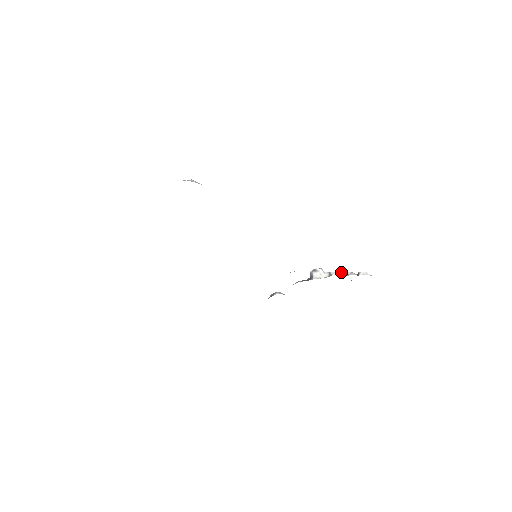
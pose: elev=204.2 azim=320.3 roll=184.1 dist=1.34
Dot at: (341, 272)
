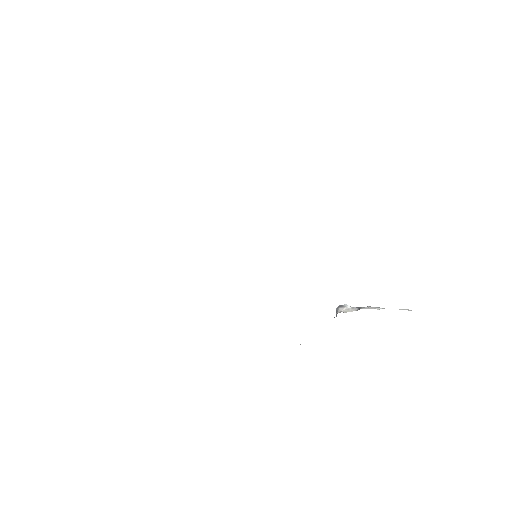
Dot at: (374, 307)
